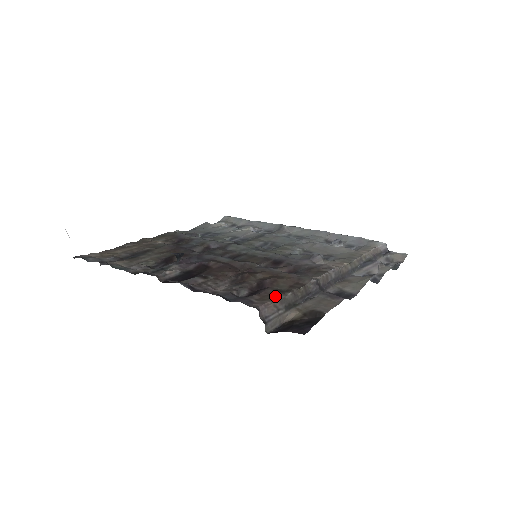
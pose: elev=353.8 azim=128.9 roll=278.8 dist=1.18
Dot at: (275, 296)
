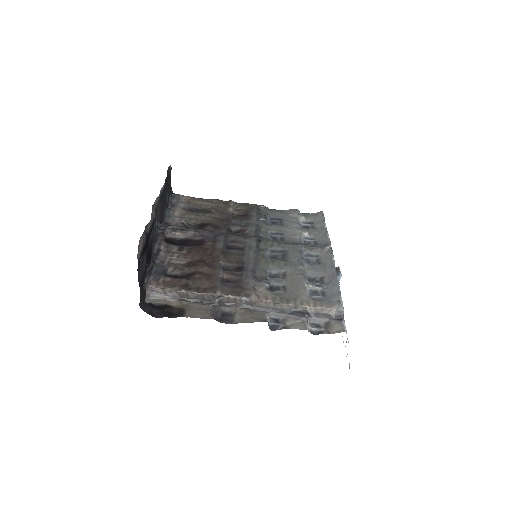
Dot at: (173, 286)
